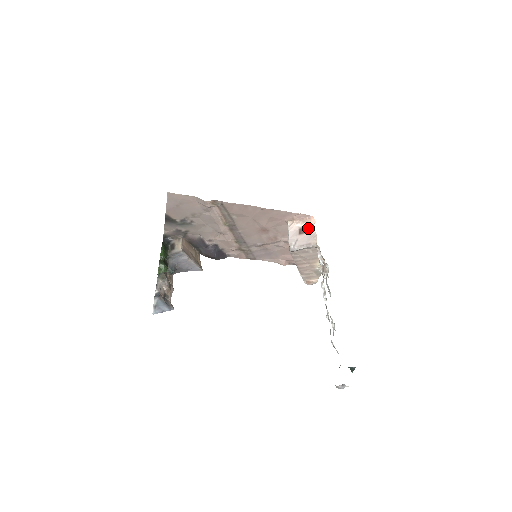
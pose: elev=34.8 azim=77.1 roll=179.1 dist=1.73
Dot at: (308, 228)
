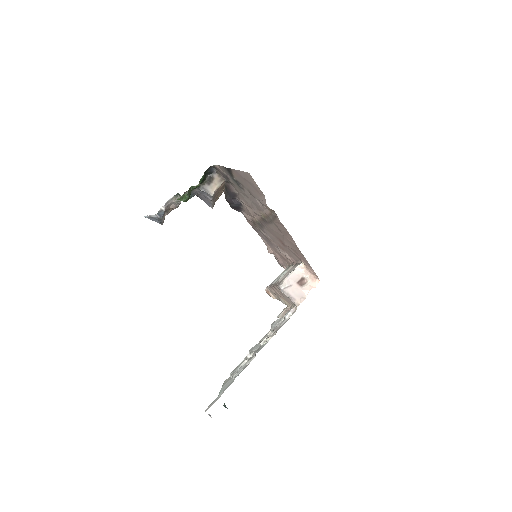
Dot at: (307, 285)
